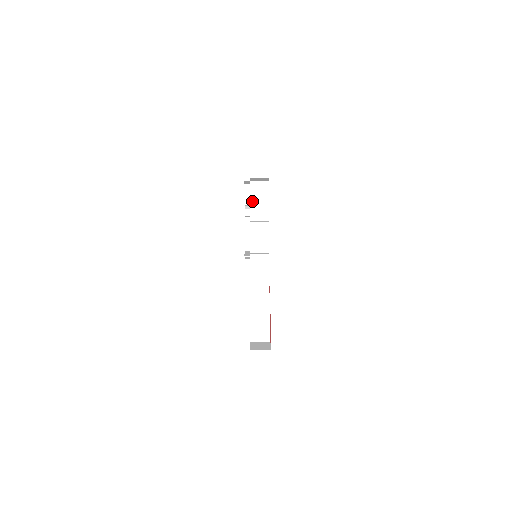
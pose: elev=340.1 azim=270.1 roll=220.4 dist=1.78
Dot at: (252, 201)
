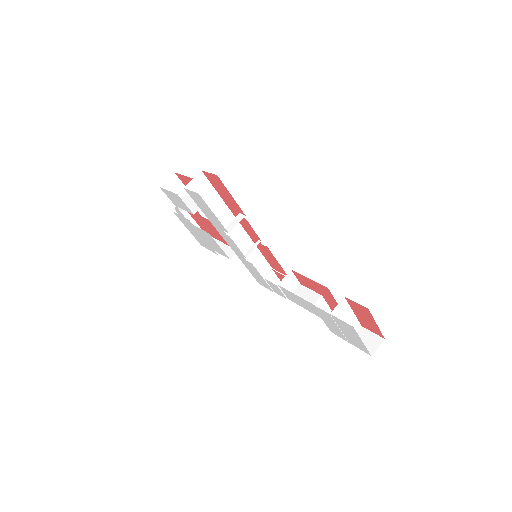
Dot at: occluded
